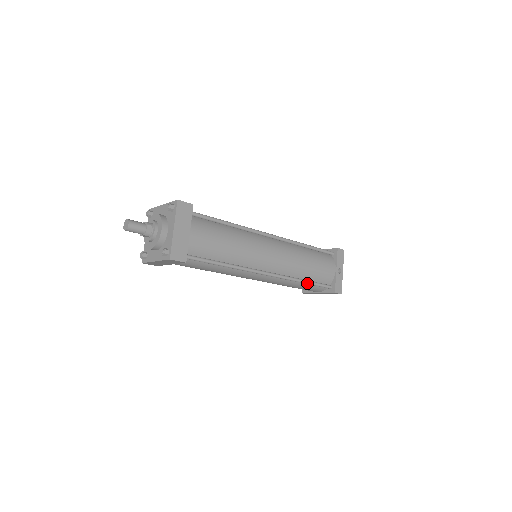
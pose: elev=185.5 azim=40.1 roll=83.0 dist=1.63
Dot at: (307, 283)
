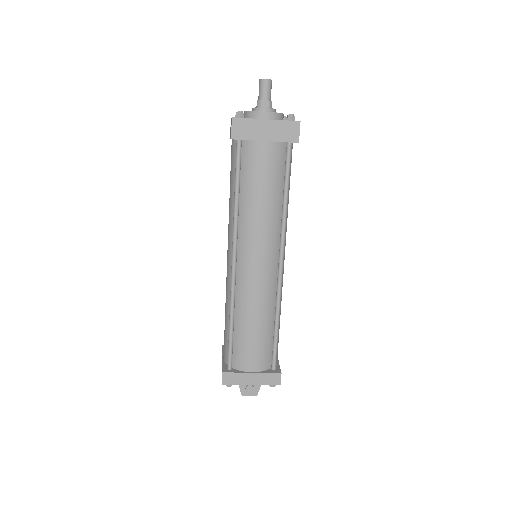
Dot at: (278, 328)
